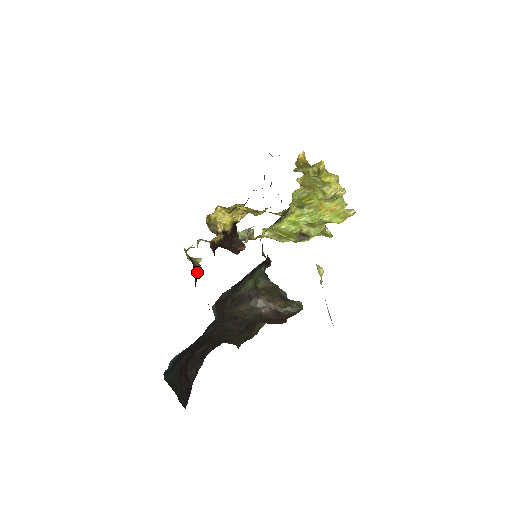
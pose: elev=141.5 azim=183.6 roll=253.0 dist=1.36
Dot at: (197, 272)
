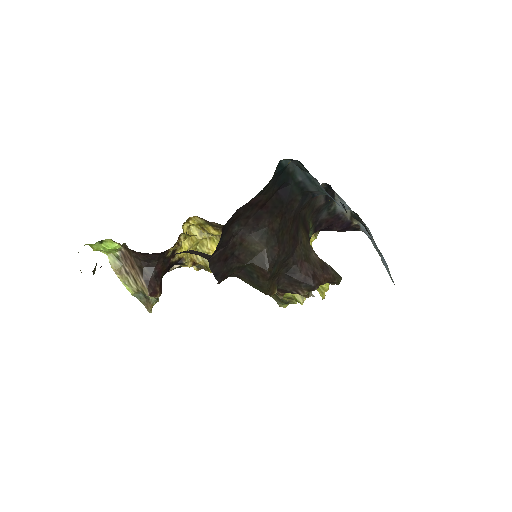
Dot at: (95, 267)
